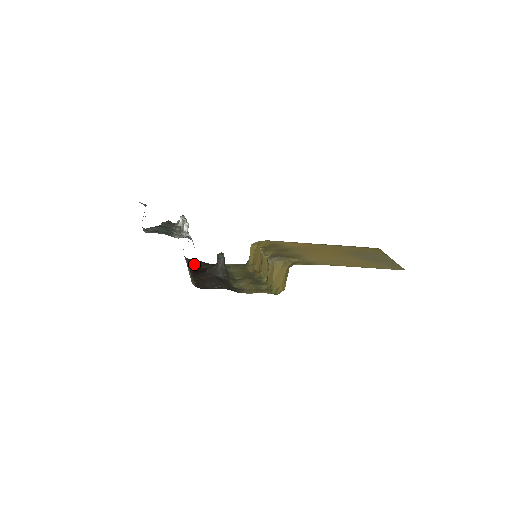
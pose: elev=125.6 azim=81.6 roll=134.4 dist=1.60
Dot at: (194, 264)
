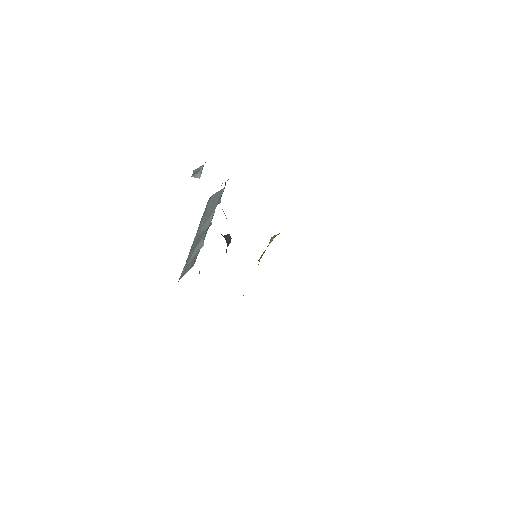
Dot at: occluded
